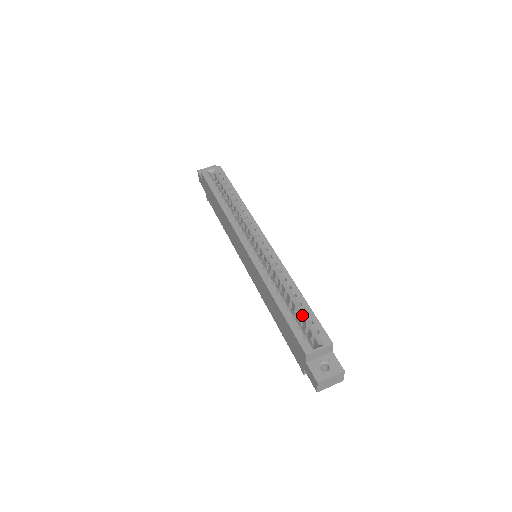
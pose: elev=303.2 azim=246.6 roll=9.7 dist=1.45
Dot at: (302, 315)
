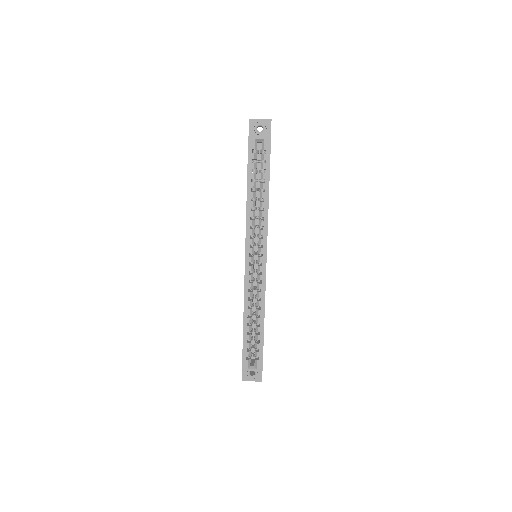
Dot at: (256, 339)
